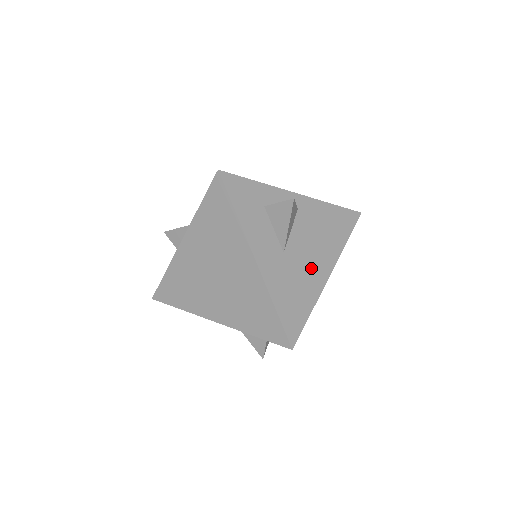
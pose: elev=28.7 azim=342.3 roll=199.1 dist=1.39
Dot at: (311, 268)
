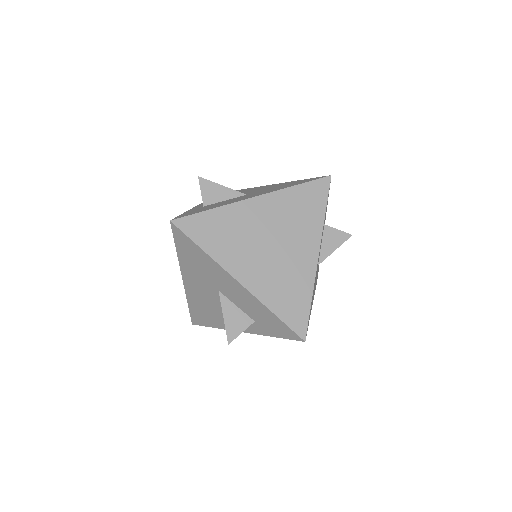
Dot at: occluded
